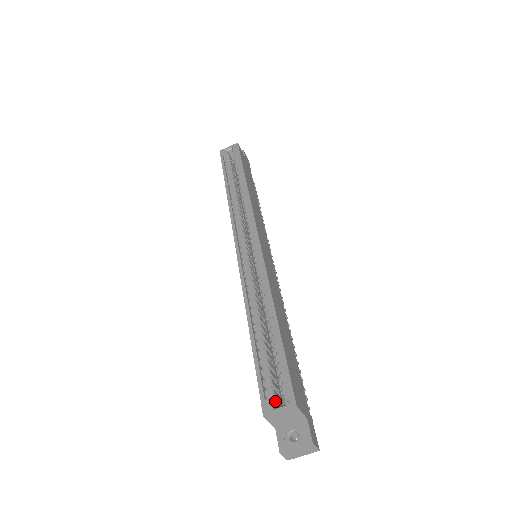
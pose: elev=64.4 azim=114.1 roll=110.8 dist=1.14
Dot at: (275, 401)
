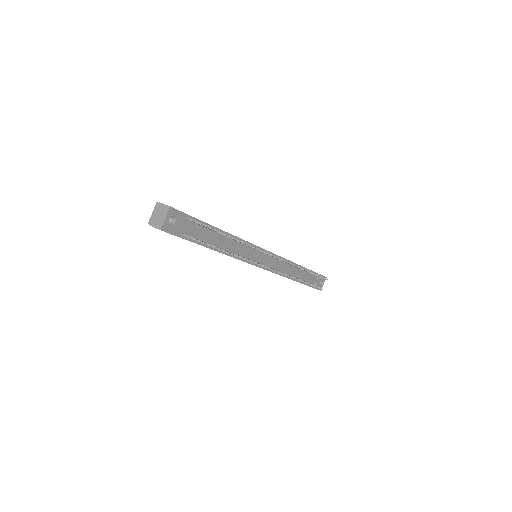
Dot at: occluded
